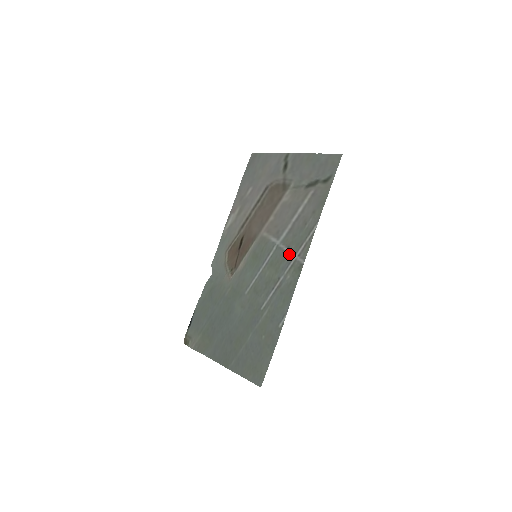
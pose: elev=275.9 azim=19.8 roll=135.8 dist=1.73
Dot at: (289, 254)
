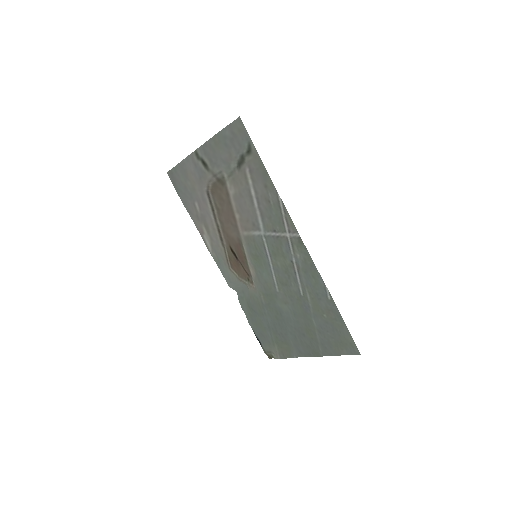
Dot at: (280, 236)
